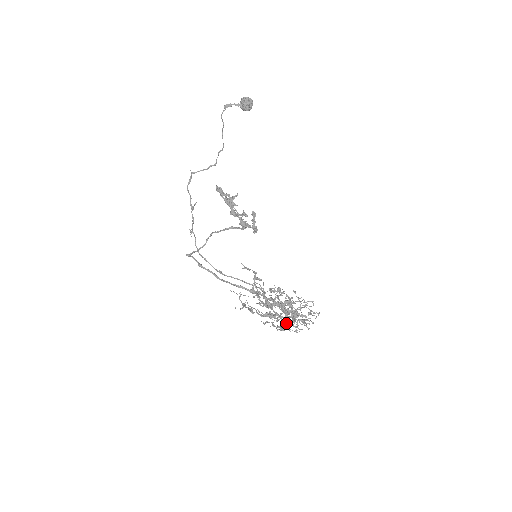
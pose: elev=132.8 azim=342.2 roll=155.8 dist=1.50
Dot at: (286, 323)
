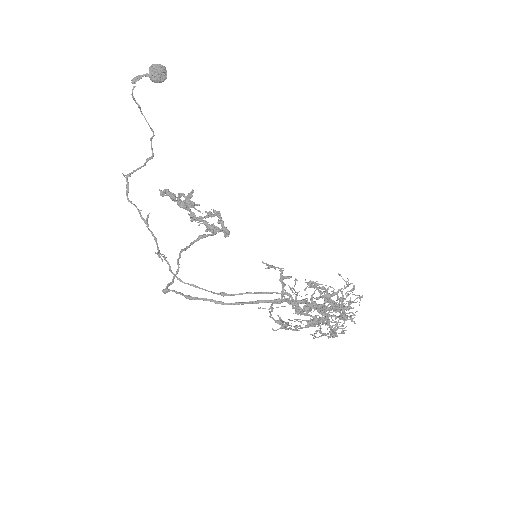
Dot at: (329, 326)
